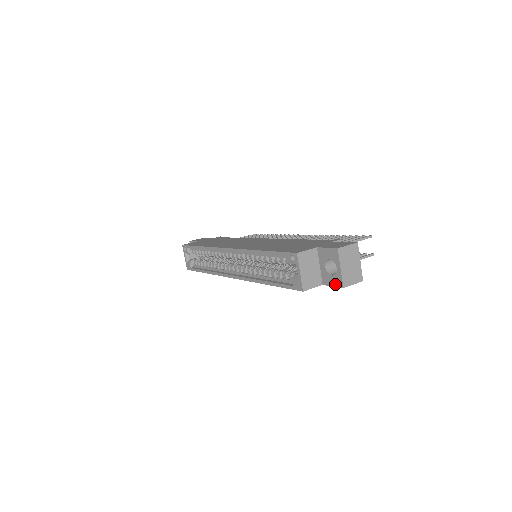
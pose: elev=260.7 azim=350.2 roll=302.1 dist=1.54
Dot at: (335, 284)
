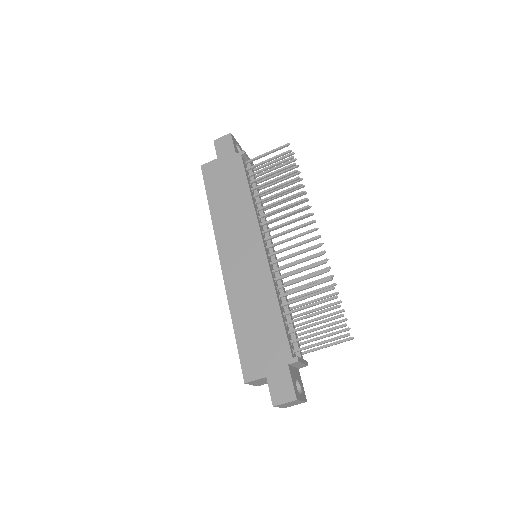
Dot at: occluded
